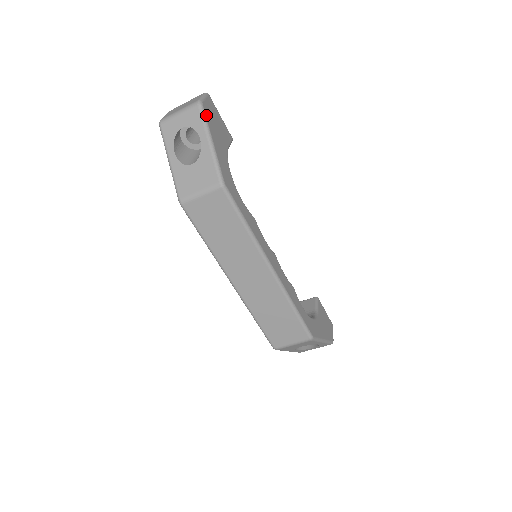
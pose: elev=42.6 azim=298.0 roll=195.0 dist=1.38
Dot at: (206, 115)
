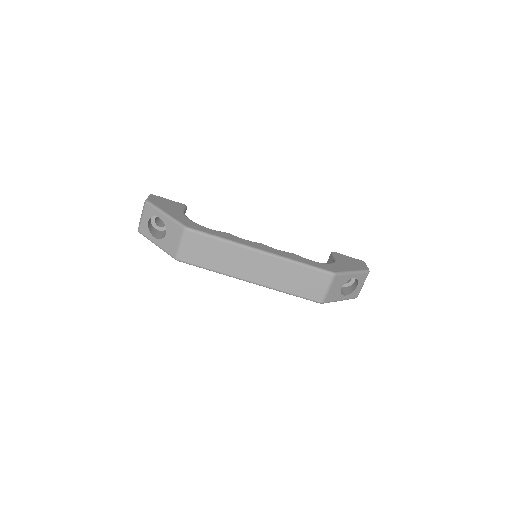
Dot at: (154, 204)
